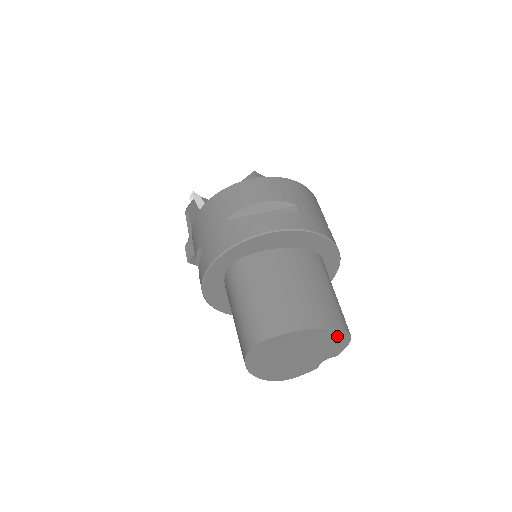
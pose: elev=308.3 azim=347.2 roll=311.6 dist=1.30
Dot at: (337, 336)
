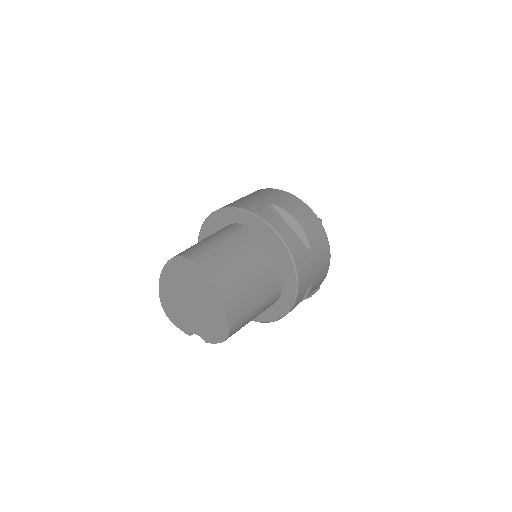
Dot at: (222, 324)
